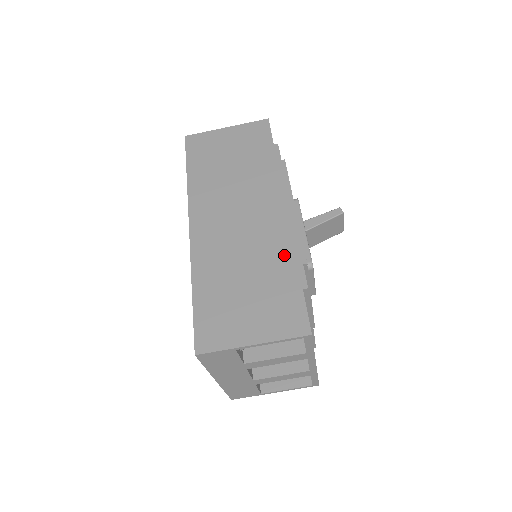
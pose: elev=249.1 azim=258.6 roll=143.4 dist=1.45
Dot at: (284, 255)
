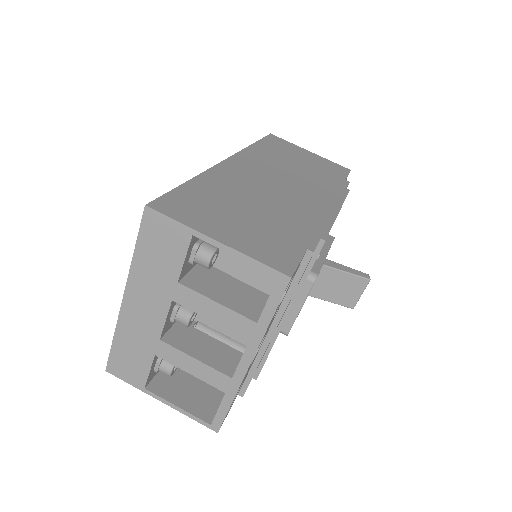
Dot at: (305, 222)
